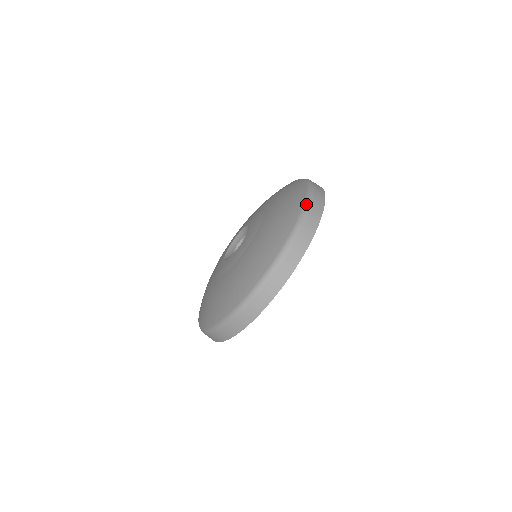
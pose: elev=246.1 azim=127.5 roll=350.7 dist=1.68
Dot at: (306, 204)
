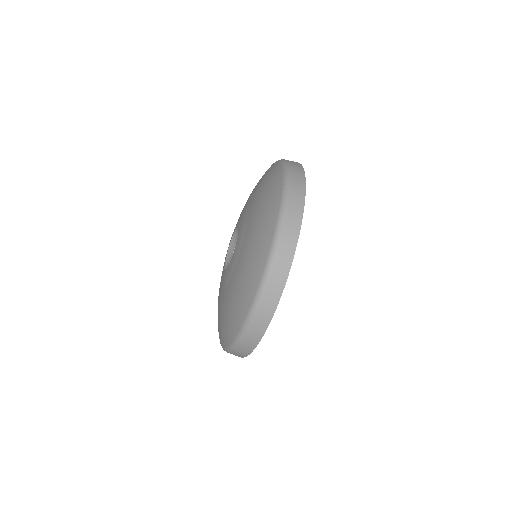
Dot at: (259, 292)
